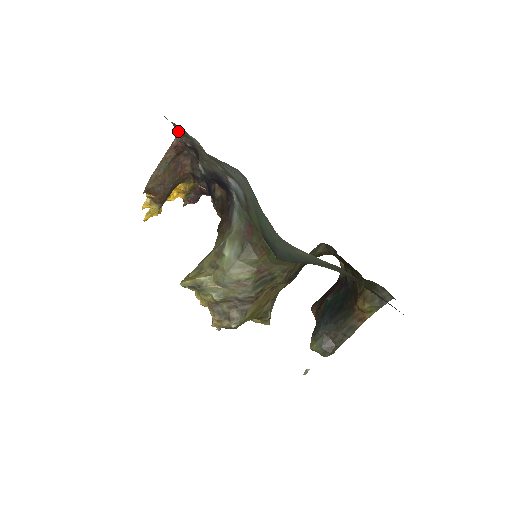
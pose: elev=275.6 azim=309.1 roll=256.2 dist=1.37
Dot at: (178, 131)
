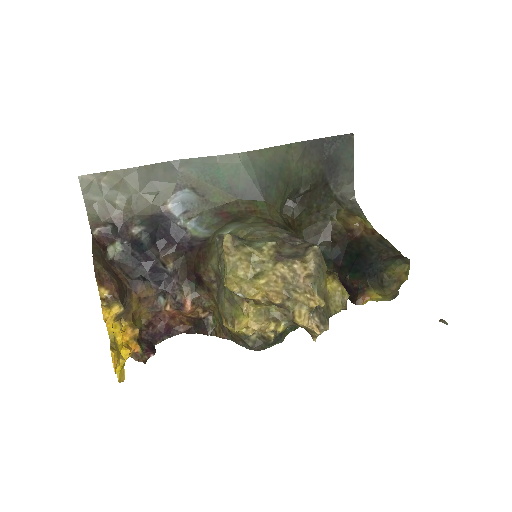
Dot at: (92, 216)
